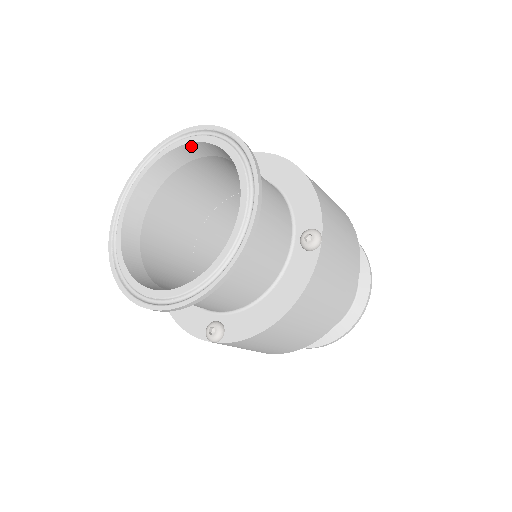
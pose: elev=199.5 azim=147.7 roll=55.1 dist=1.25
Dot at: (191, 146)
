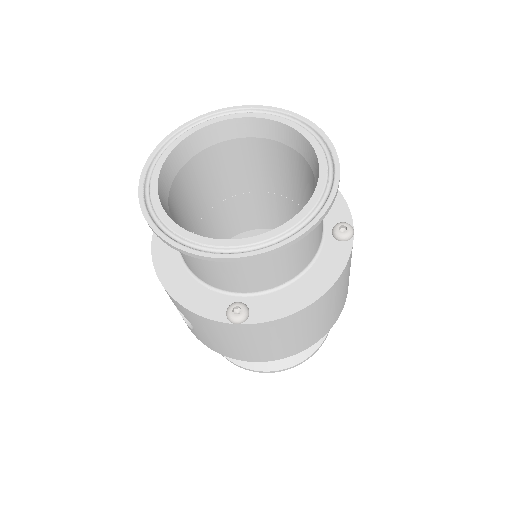
Dot at: (245, 121)
